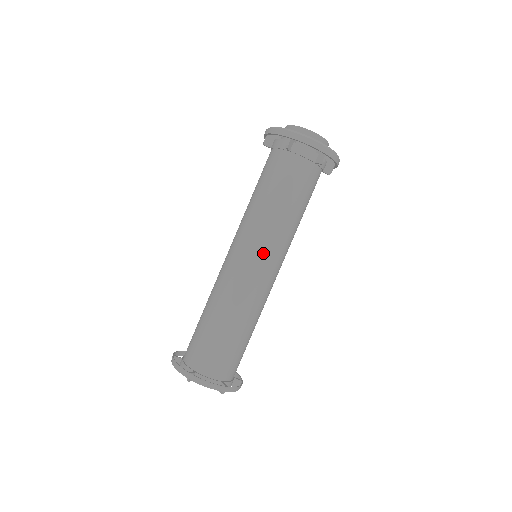
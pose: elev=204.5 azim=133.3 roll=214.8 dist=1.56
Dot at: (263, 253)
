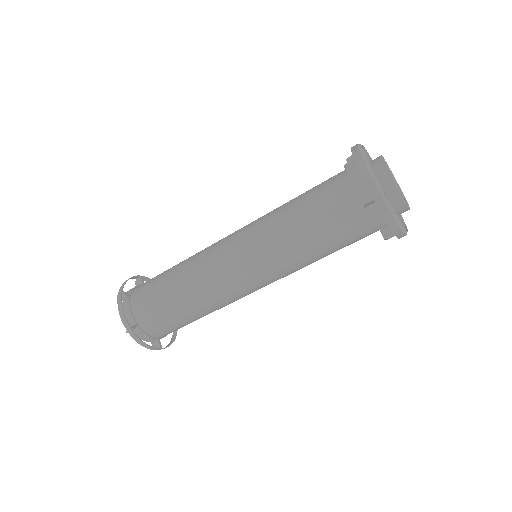
Dot at: (265, 277)
